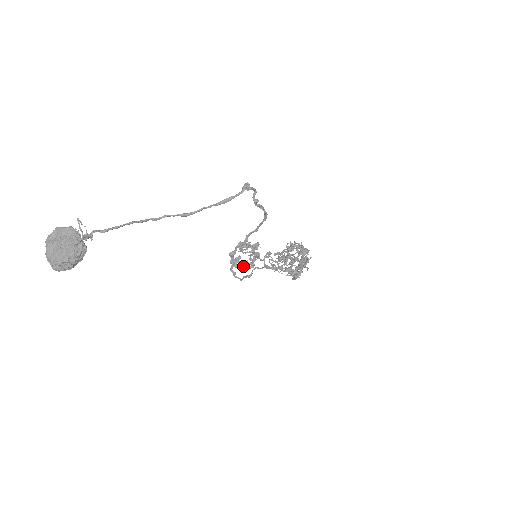
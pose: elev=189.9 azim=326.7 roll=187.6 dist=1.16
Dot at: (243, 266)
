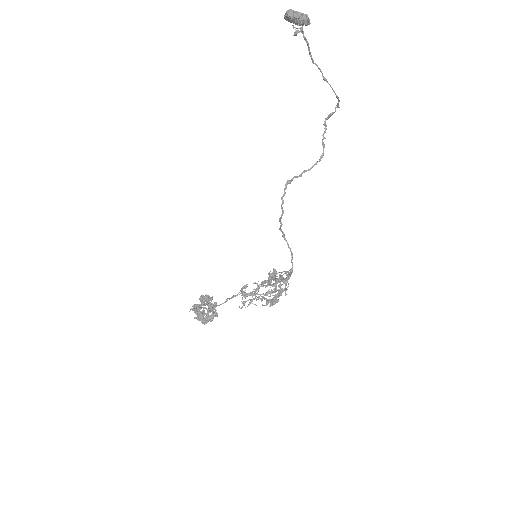
Dot at: (204, 314)
